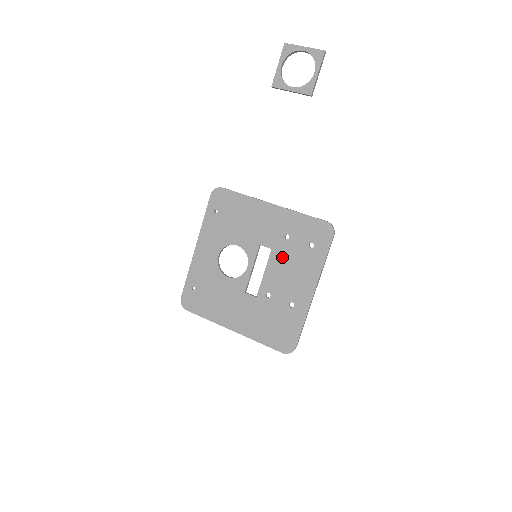
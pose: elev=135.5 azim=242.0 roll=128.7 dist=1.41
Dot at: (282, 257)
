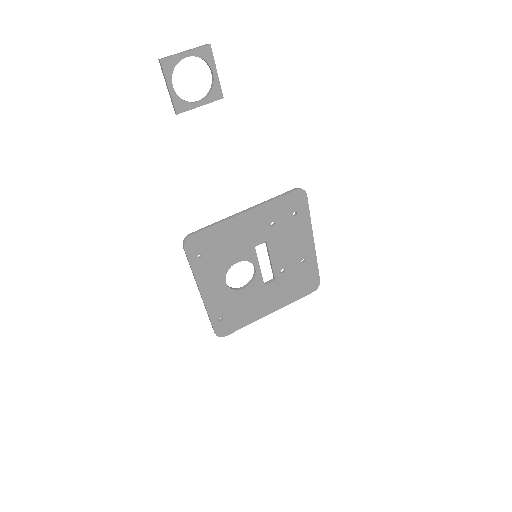
Dot at: (278, 240)
